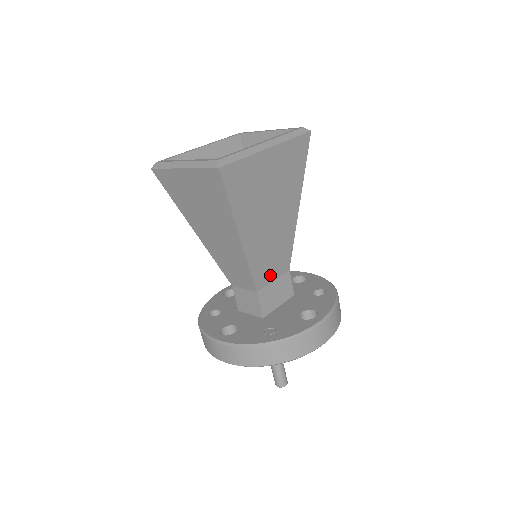
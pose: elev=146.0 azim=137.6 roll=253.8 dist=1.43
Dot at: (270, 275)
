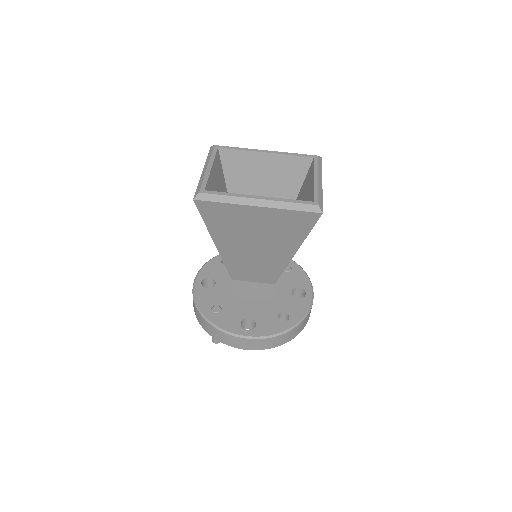
Dot at: (250, 277)
